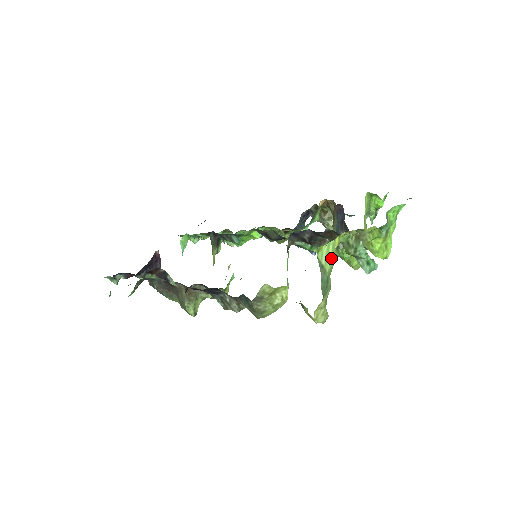
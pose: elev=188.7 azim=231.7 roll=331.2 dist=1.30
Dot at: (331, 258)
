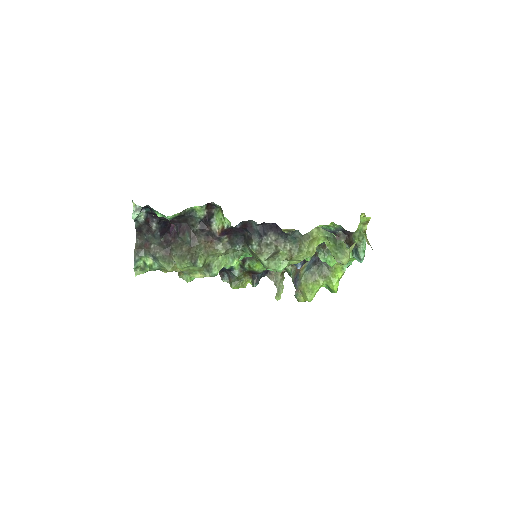
Dot at: occluded
